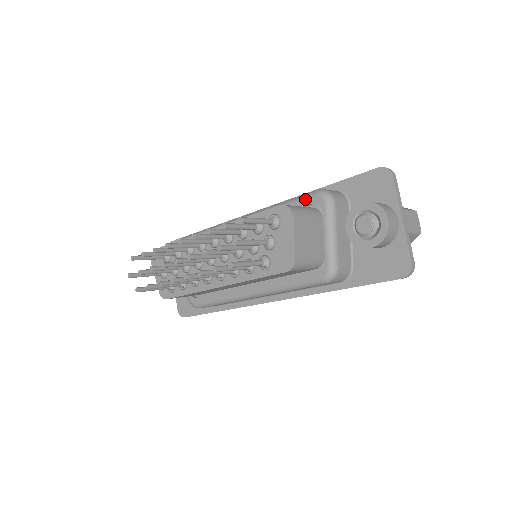
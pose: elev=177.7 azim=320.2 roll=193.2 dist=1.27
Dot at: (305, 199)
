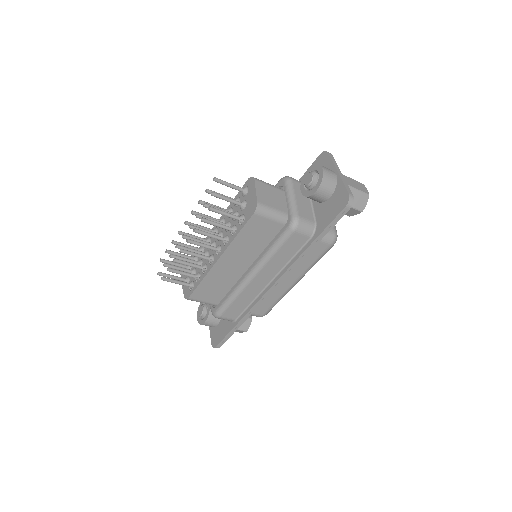
Dot at: occluded
